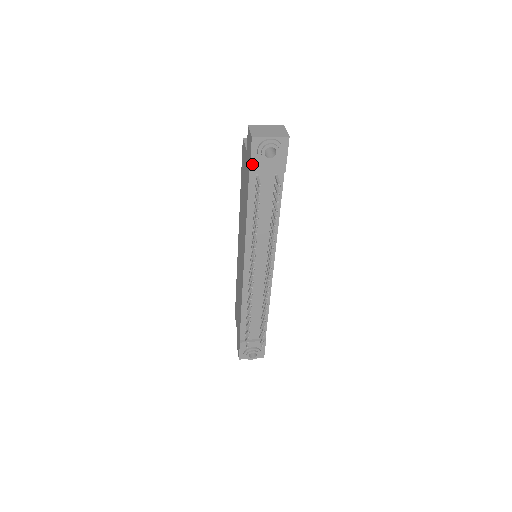
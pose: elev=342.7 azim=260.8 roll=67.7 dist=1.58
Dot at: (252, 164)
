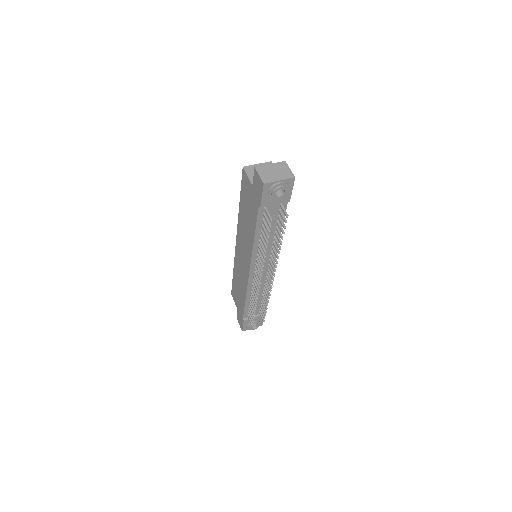
Dot at: (262, 202)
